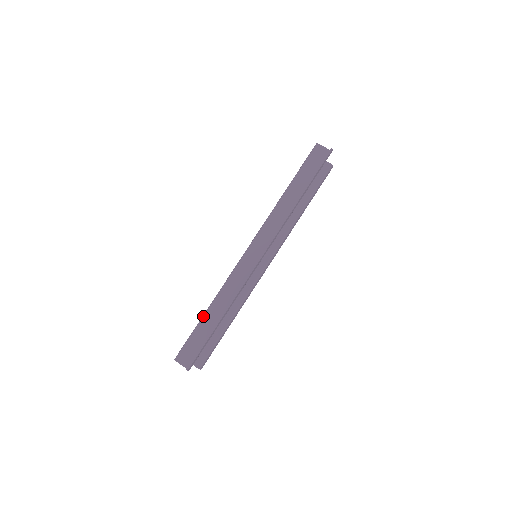
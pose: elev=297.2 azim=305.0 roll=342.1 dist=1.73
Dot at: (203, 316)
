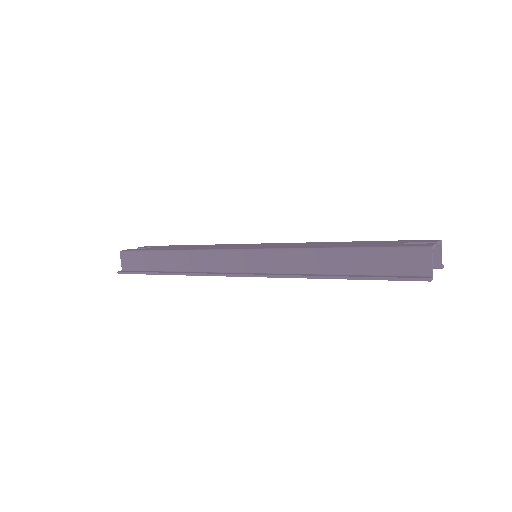
Dot at: (162, 251)
